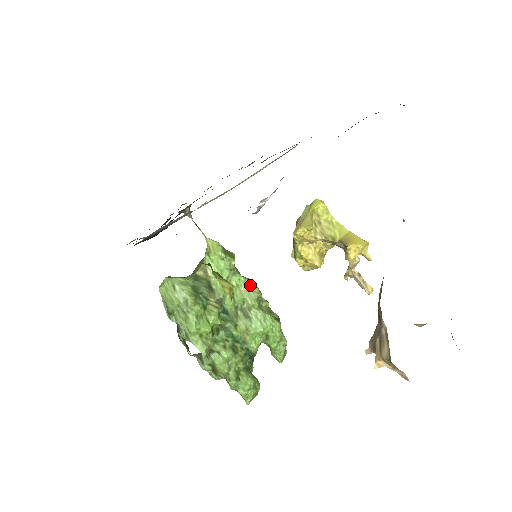
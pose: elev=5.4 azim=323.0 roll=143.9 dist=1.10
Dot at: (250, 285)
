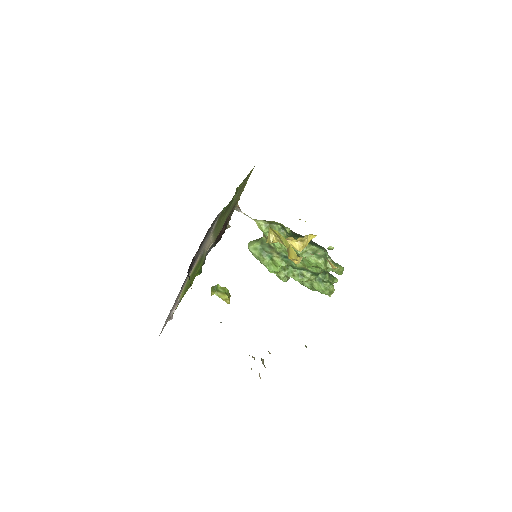
Dot at: occluded
